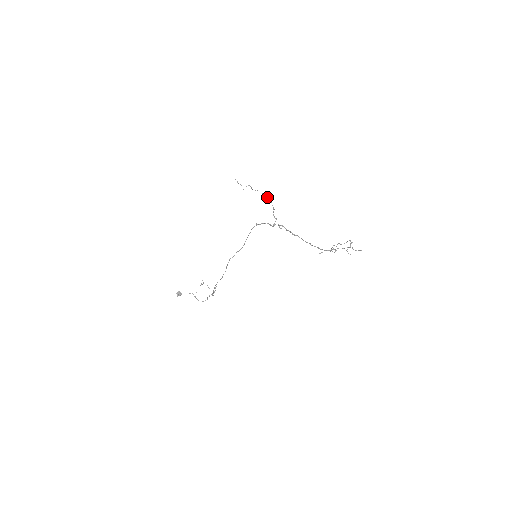
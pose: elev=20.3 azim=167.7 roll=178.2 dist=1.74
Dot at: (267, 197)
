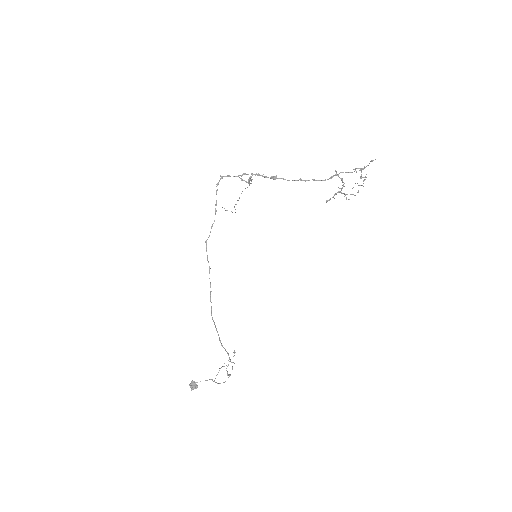
Dot at: occluded
